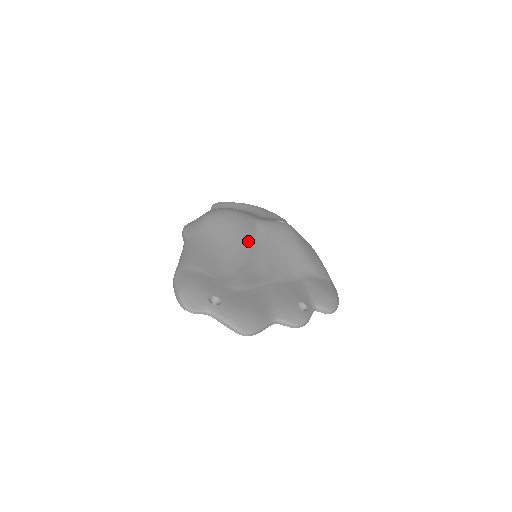
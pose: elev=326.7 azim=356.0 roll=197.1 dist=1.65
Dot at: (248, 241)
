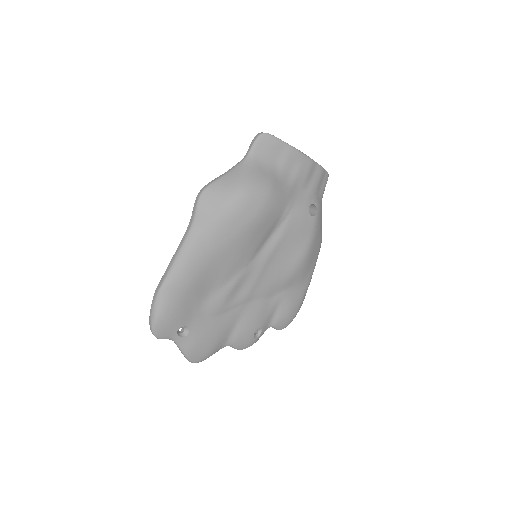
Dot at: (257, 246)
